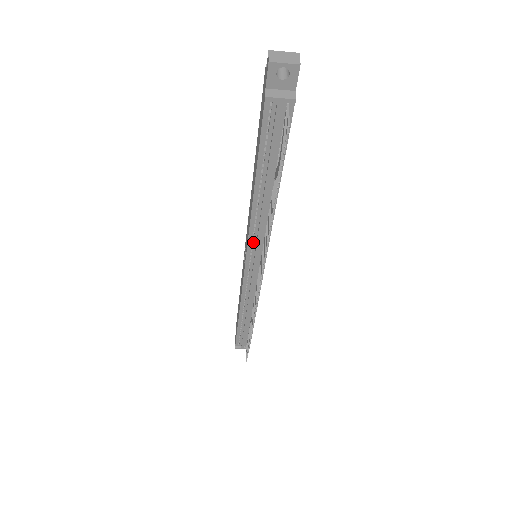
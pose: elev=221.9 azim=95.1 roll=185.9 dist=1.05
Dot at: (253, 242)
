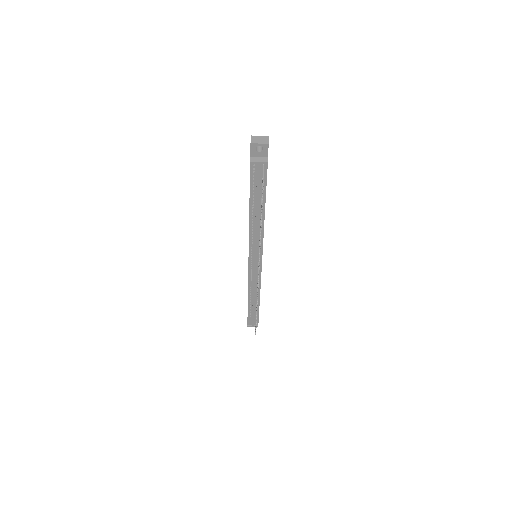
Dot at: (252, 246)
